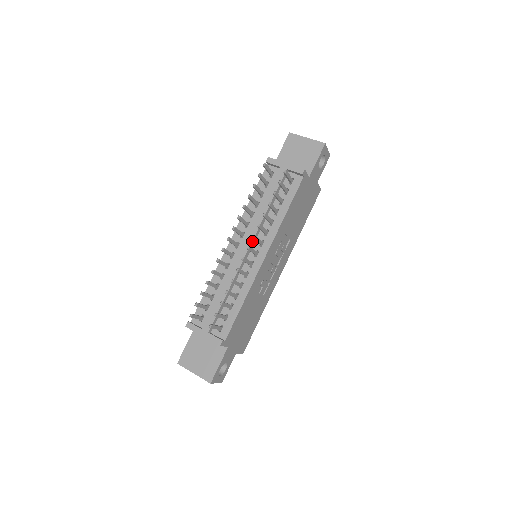
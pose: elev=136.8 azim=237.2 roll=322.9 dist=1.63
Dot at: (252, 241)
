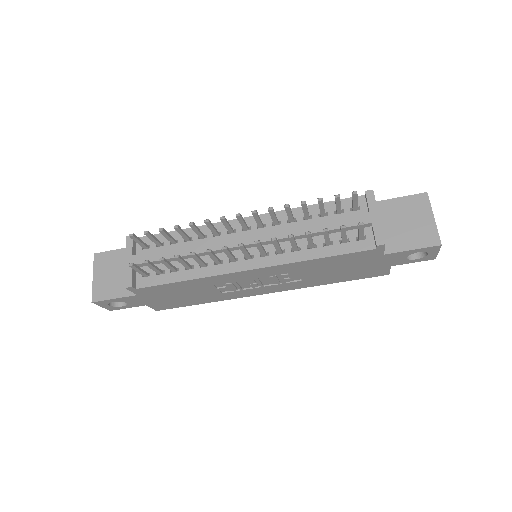
Dot at: occluded
